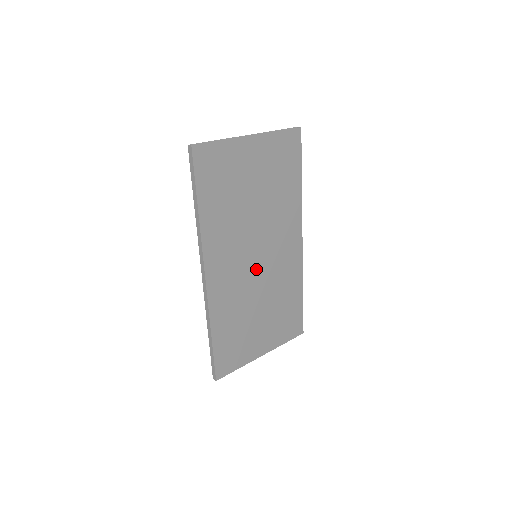
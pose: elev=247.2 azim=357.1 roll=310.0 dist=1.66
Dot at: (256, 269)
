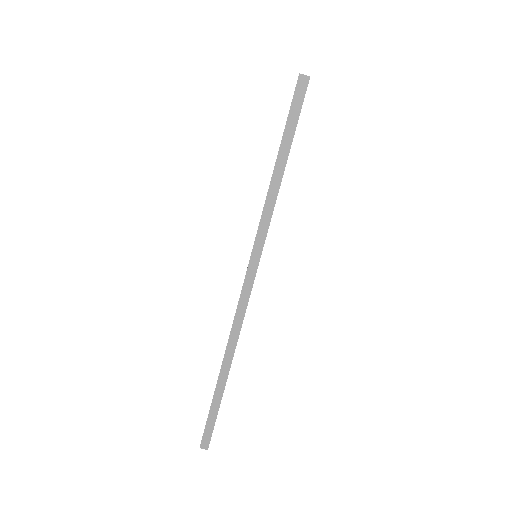
Dot at: occluded
